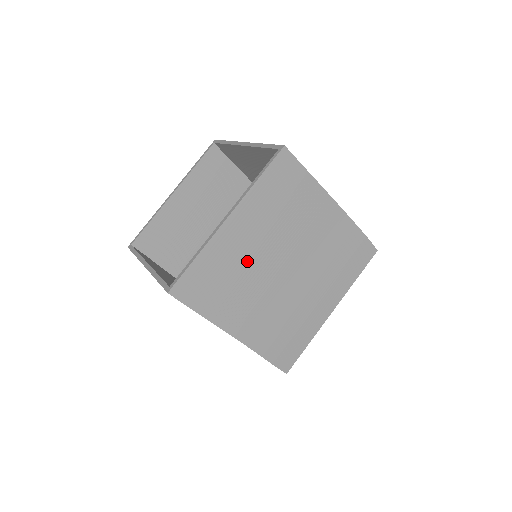
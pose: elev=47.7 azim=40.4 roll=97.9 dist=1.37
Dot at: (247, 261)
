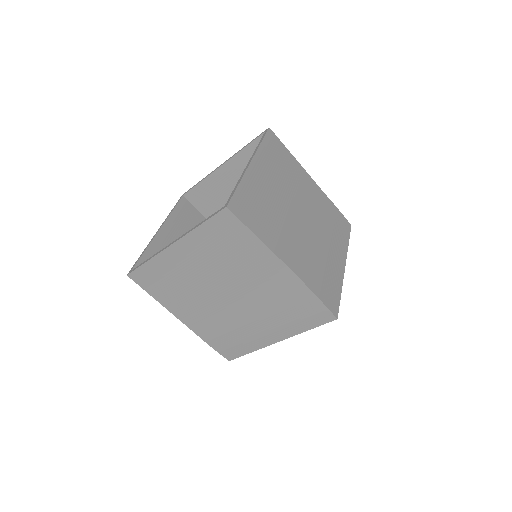
Dot at: (274, 201)
